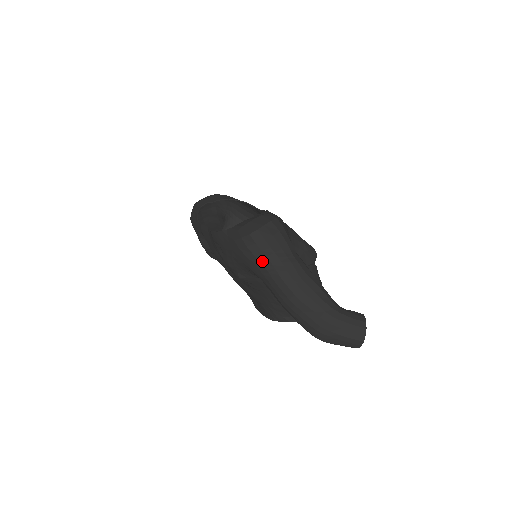
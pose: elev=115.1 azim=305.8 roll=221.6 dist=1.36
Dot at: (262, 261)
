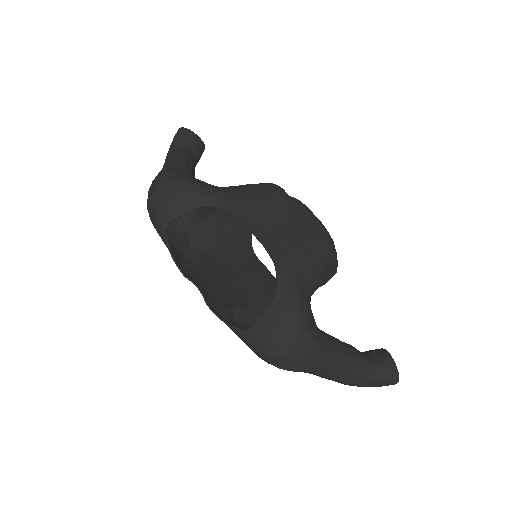
Dot at: occluded
